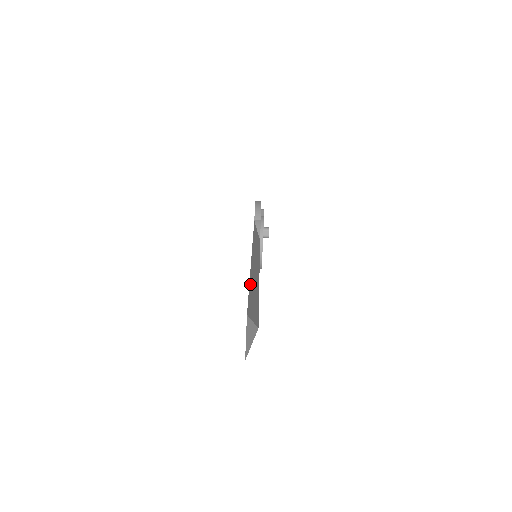
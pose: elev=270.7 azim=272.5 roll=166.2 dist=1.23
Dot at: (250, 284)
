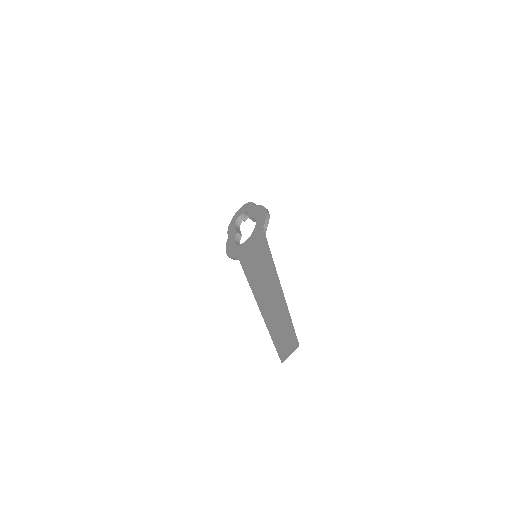
Dot at: (289, 314)
